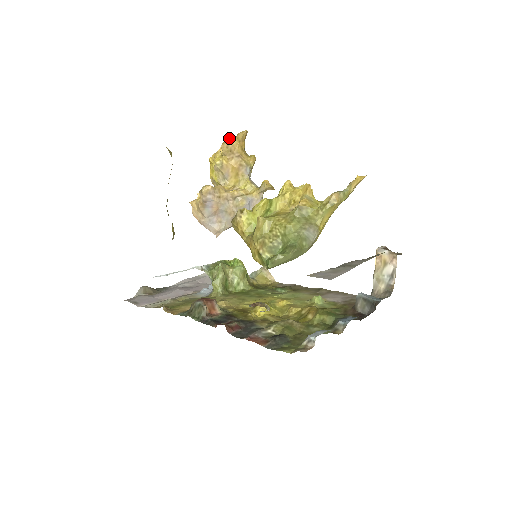
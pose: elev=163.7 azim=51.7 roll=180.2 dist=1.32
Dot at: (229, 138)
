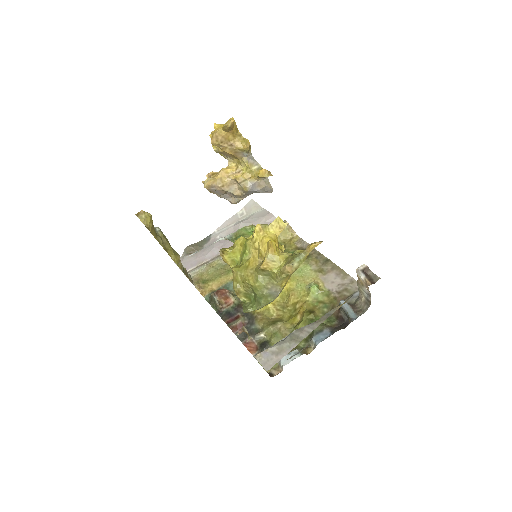
Dot at: (216, 131)
